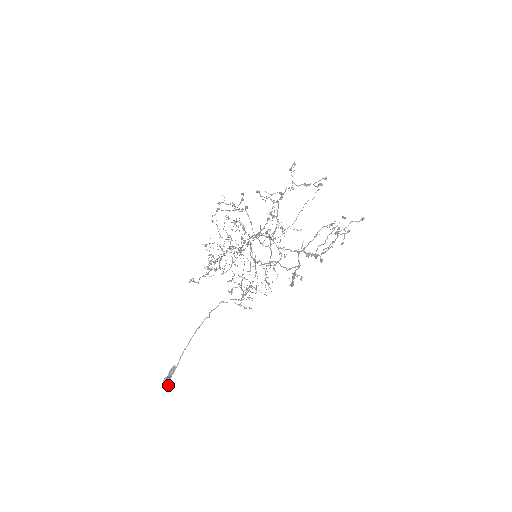
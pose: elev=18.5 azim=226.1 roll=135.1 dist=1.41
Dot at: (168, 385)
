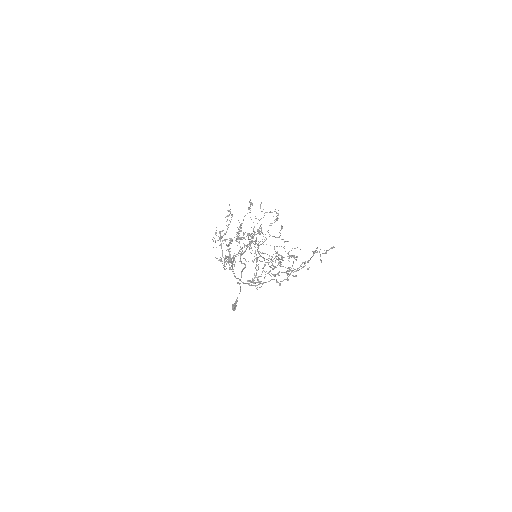
Dot at: occluded
